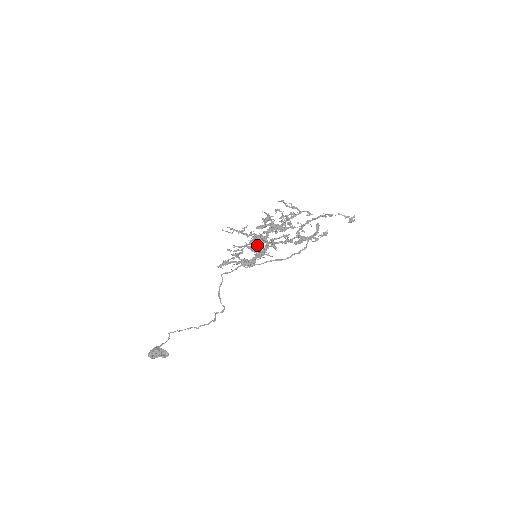
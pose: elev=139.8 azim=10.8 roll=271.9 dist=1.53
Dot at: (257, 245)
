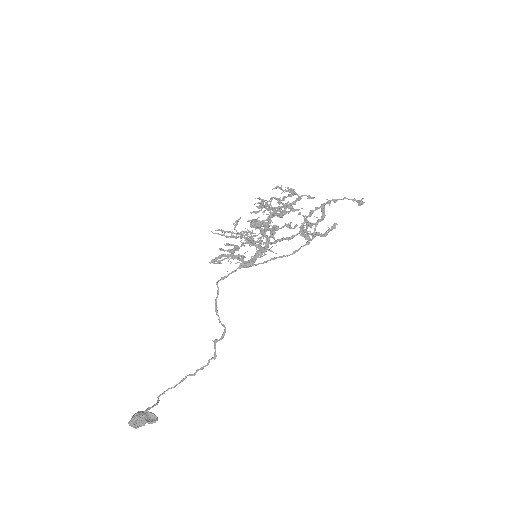
Dot at: (254, 226)
